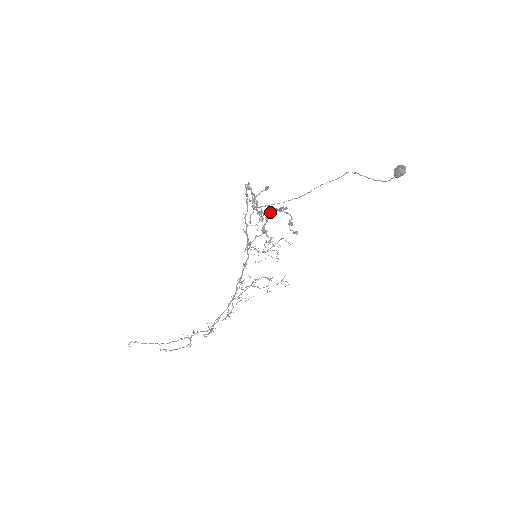
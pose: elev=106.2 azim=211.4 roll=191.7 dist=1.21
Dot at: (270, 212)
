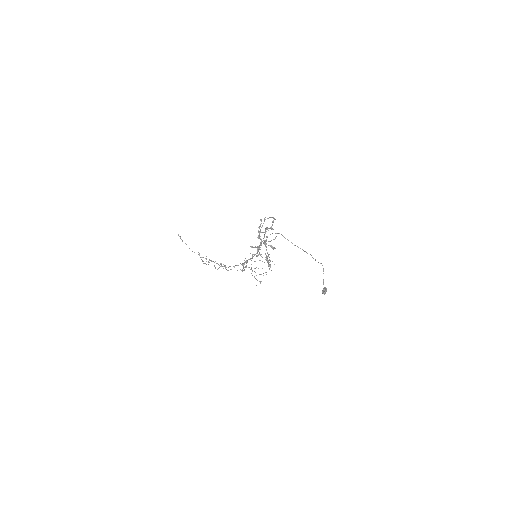
Dot at: (263, 242)
